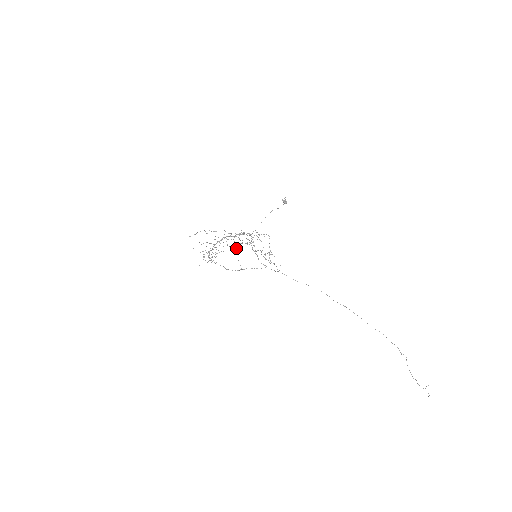
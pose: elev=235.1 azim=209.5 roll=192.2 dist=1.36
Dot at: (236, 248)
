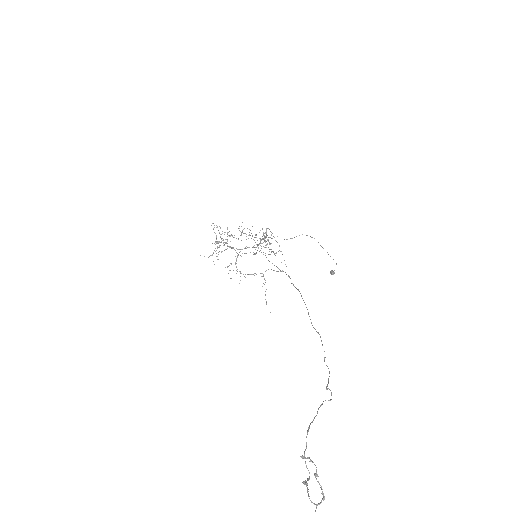
Dot at: occluded
